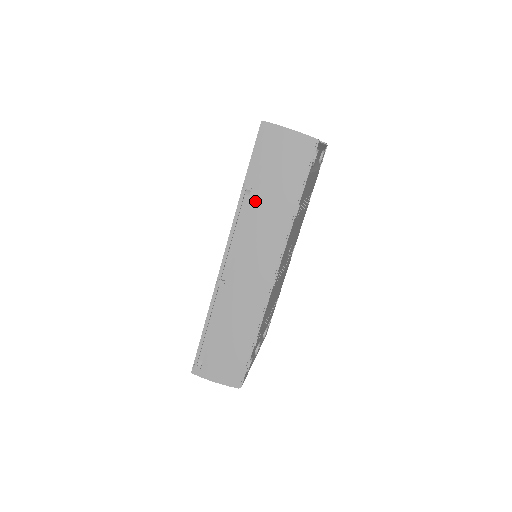
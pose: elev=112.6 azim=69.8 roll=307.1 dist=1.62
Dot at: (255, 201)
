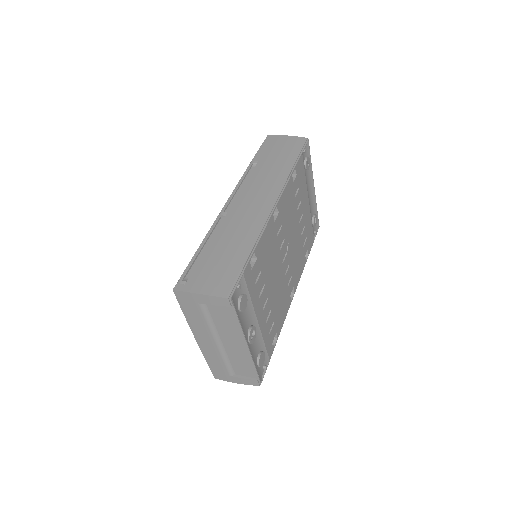
Dot at: (260, 167)
